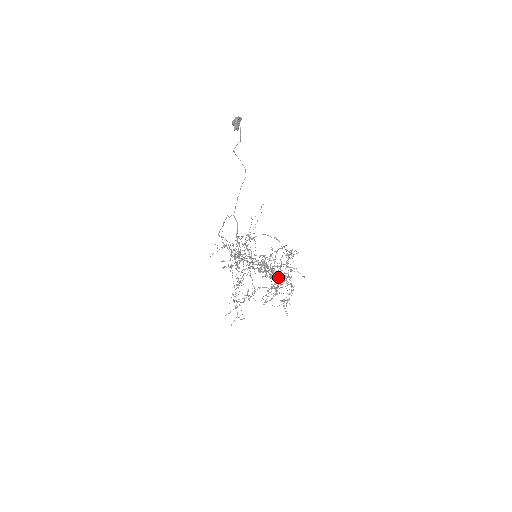
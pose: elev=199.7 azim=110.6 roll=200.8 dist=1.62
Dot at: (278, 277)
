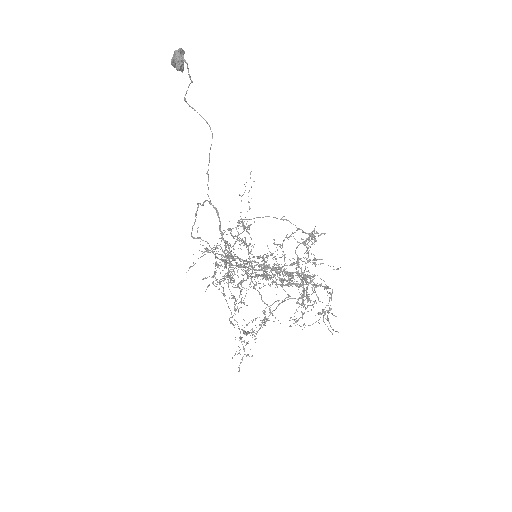
Dot at: (303, 278)
